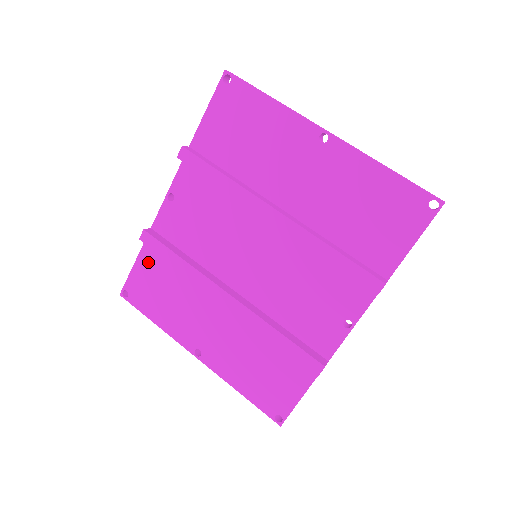
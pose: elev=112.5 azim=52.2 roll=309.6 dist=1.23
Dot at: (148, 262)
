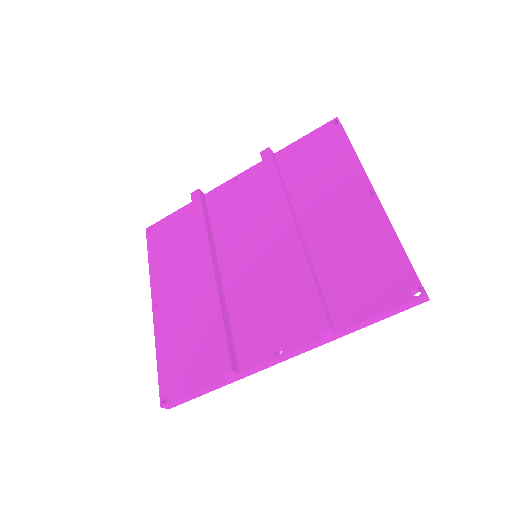
Dot at: (183, 216)
